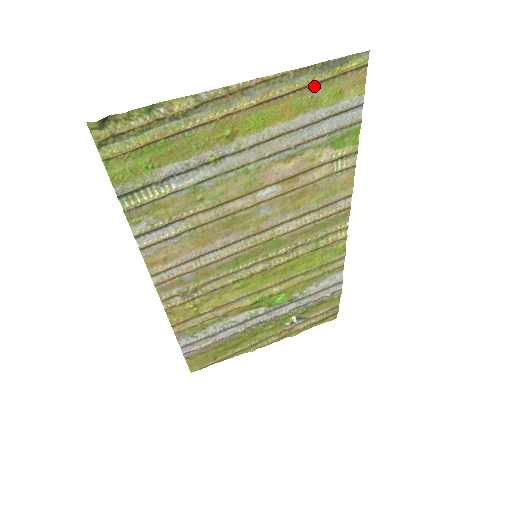
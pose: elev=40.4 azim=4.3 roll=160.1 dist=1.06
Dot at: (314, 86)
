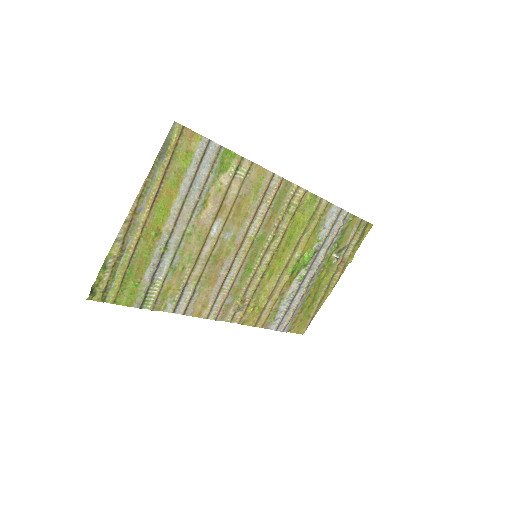
Dot at: (168, 168)
